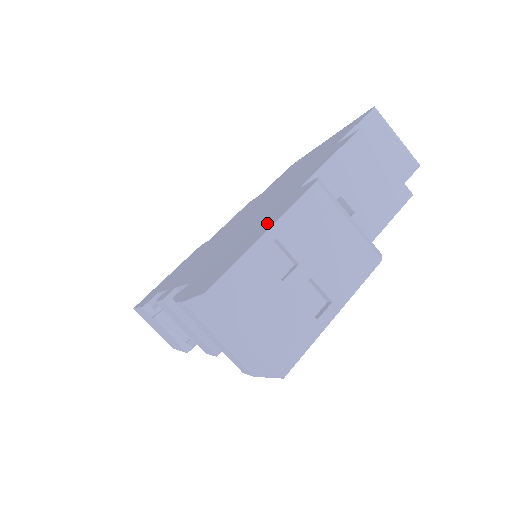
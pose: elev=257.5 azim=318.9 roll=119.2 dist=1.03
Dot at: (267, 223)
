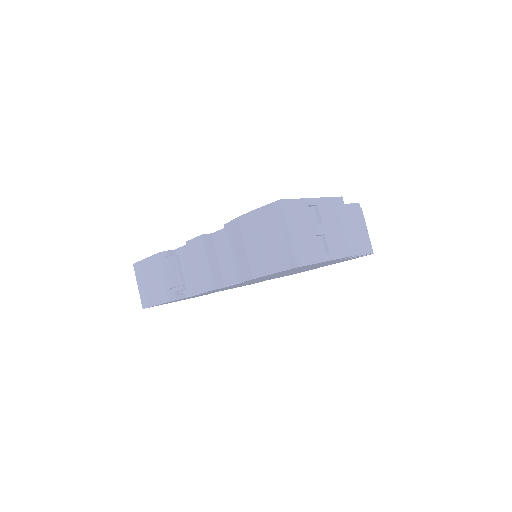
Dot at: occluded
